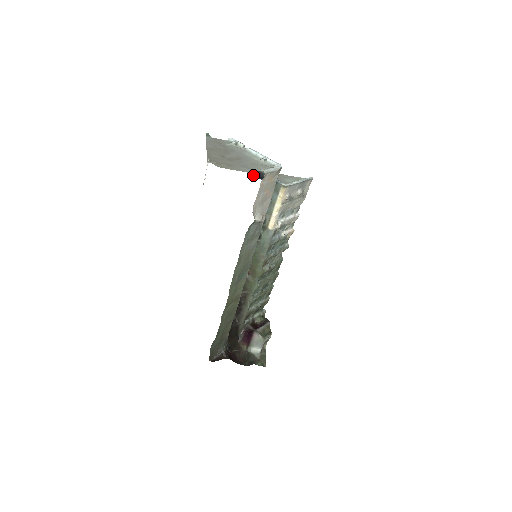
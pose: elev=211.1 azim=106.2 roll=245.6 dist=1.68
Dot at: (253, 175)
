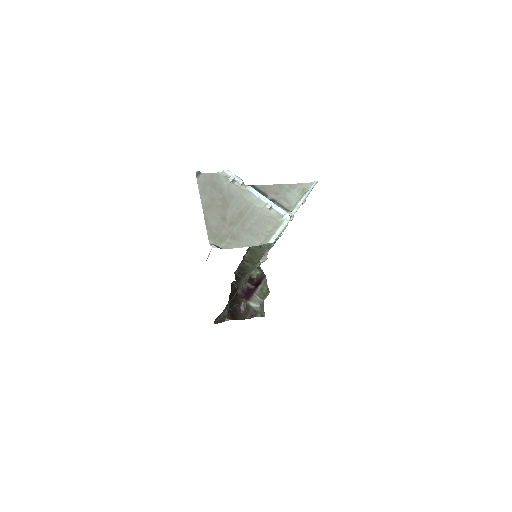
Dot at: occluded
